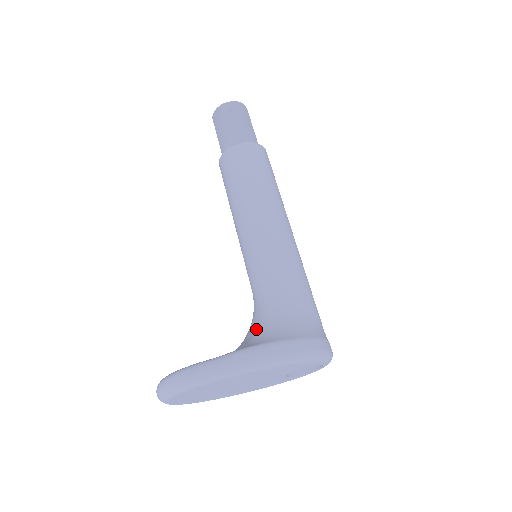
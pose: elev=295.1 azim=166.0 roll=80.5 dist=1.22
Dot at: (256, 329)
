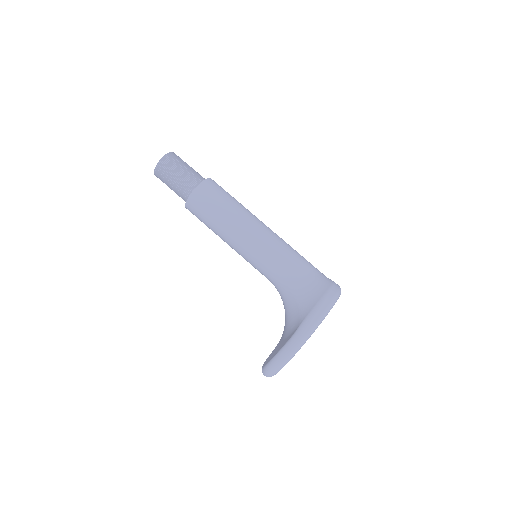
Dot at: (295, 302)
